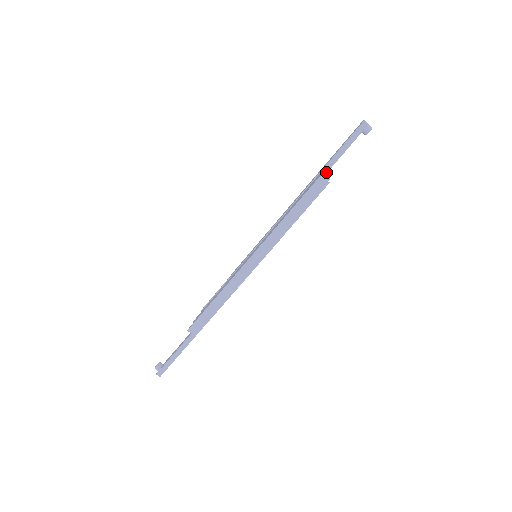
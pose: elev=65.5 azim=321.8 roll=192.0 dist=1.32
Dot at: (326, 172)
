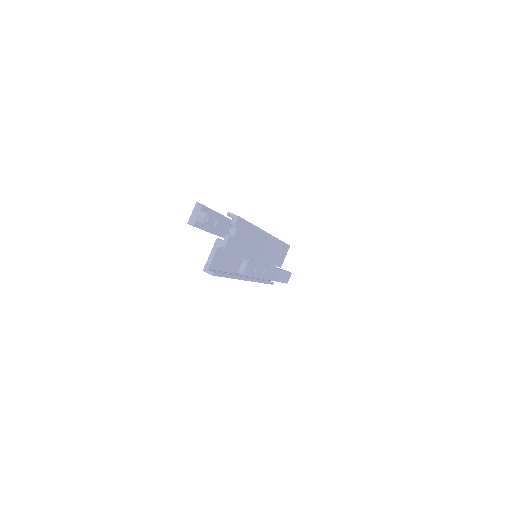
Dot at: occluded
